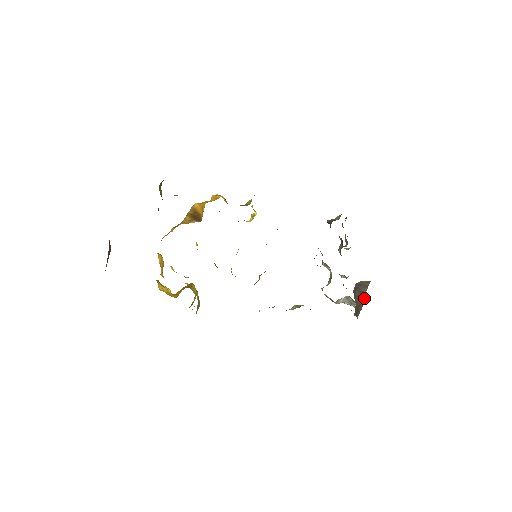
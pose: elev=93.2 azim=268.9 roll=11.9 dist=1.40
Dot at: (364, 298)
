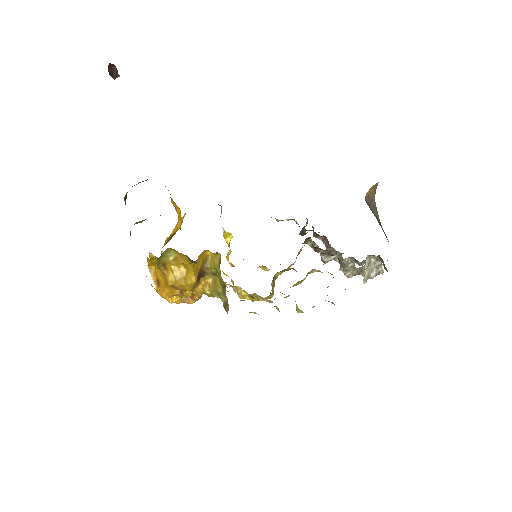
Dot at: occluded
